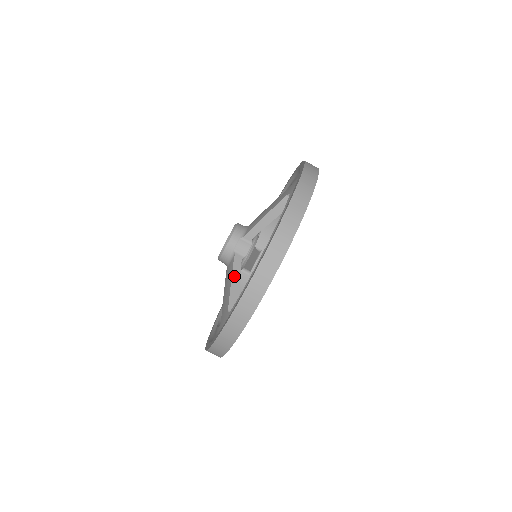
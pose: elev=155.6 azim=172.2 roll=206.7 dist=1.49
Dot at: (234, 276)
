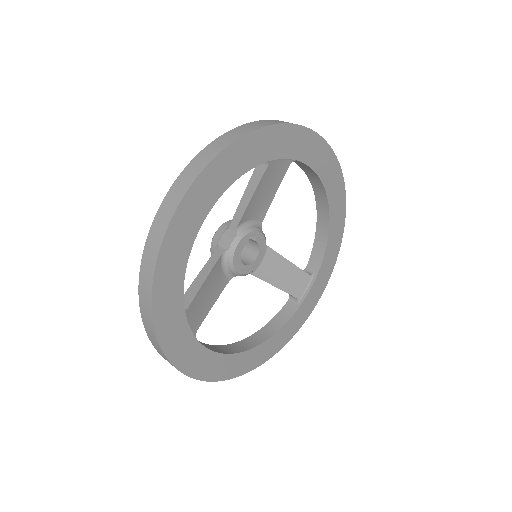
Dot at: (204, 269)
